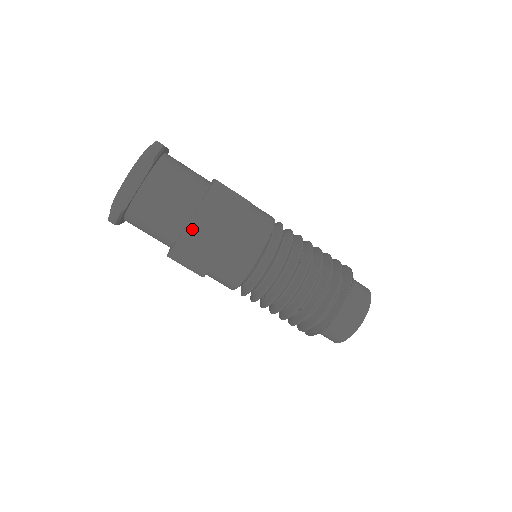
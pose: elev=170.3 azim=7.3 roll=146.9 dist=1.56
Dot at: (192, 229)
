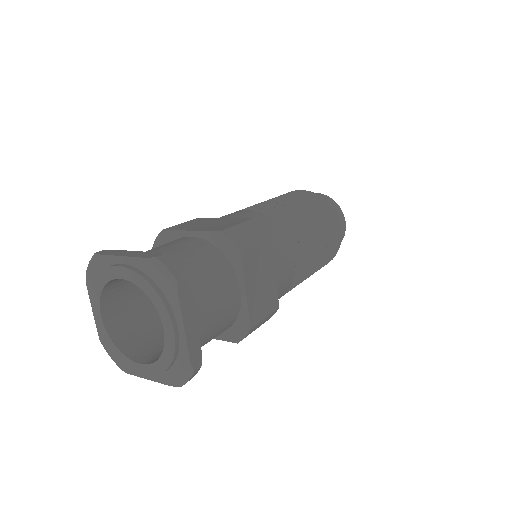
Dot at: (252, 298)
